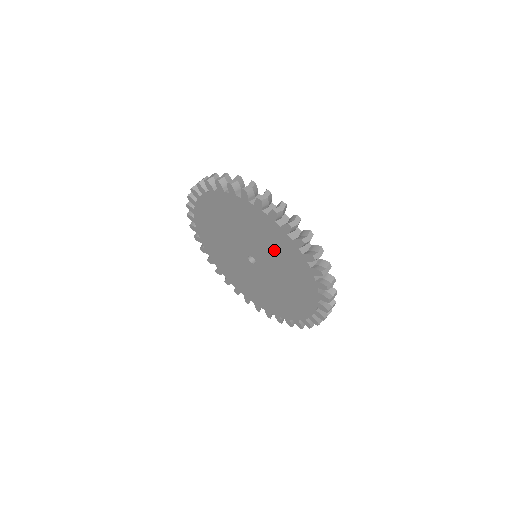
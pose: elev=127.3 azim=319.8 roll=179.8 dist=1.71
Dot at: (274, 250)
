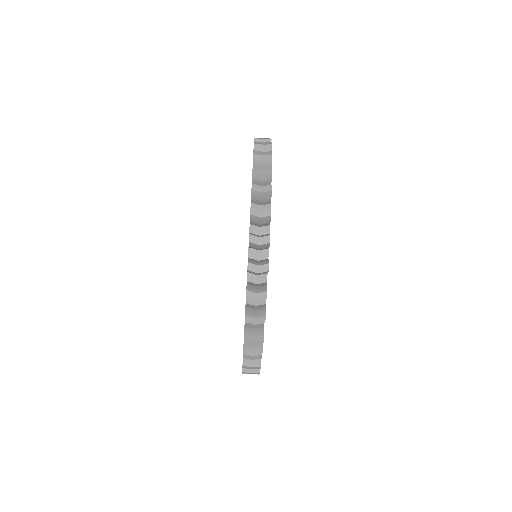
Dot at: occluded
